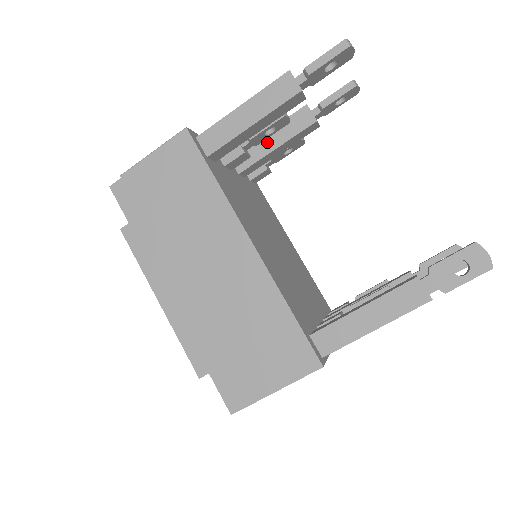
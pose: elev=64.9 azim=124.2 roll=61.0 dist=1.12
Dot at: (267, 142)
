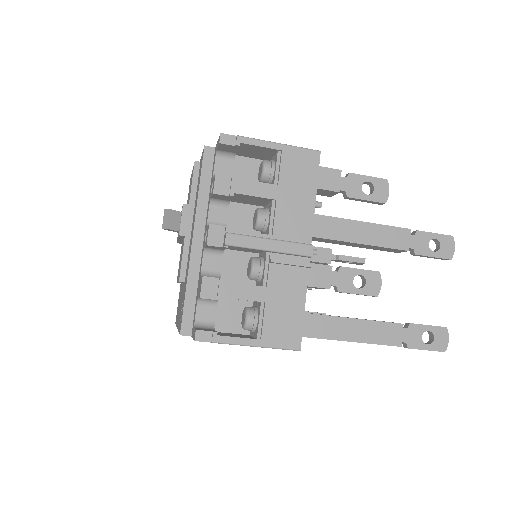
Dot at: (351, 244)
